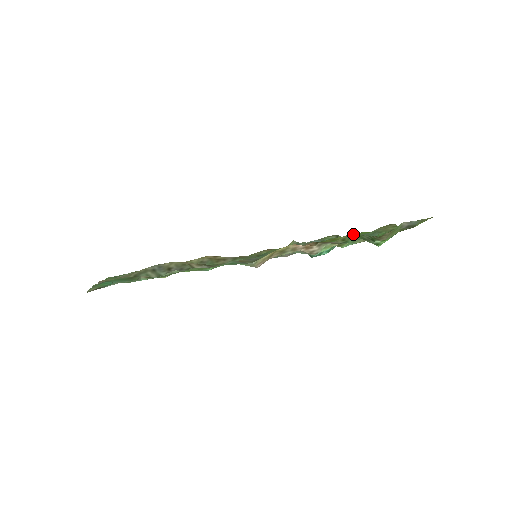
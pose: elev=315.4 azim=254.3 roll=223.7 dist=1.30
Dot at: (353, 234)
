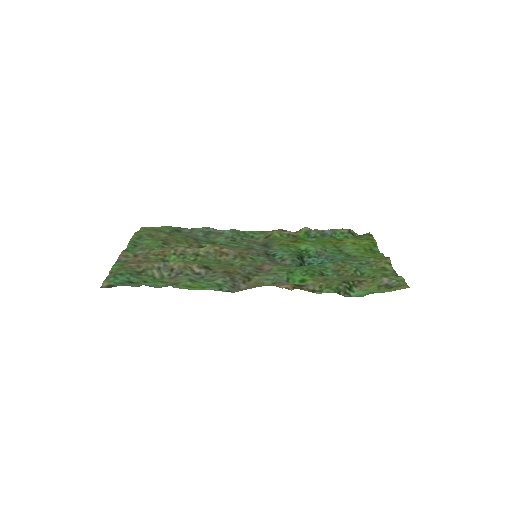
Dot at: (359, 241)
